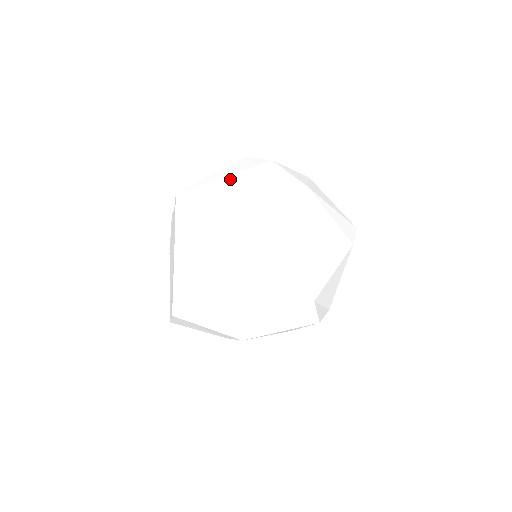
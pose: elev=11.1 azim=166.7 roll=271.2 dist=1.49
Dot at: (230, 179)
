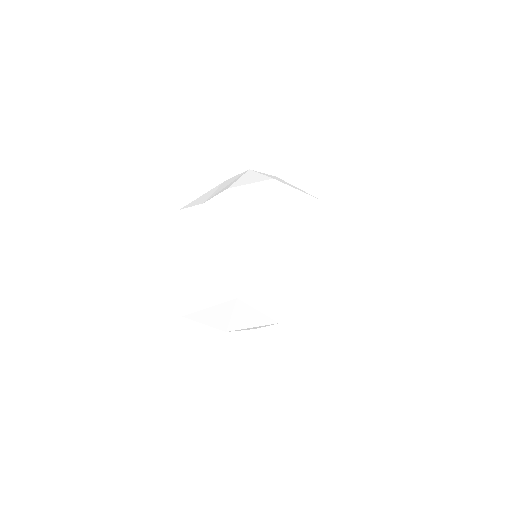
Dot at: (264, 184)
